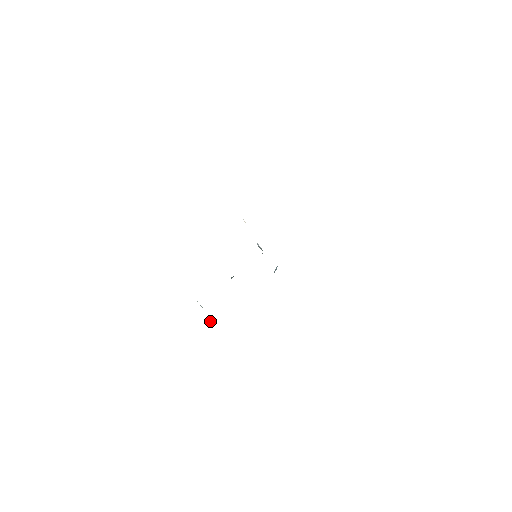
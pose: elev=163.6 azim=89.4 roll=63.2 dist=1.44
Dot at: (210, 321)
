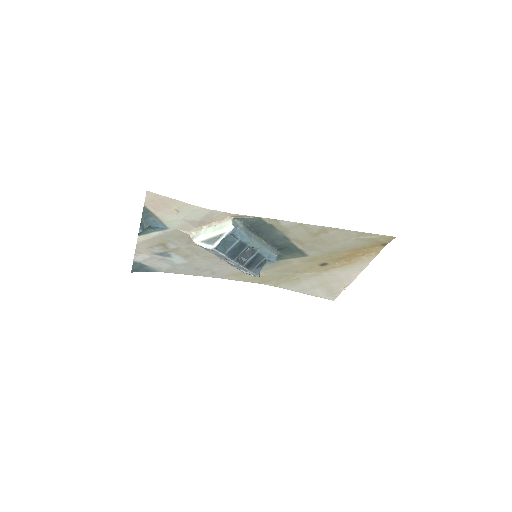
Dot at: (232, 221)
